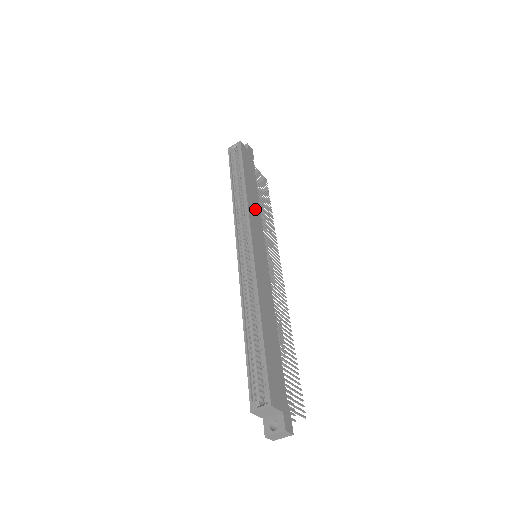
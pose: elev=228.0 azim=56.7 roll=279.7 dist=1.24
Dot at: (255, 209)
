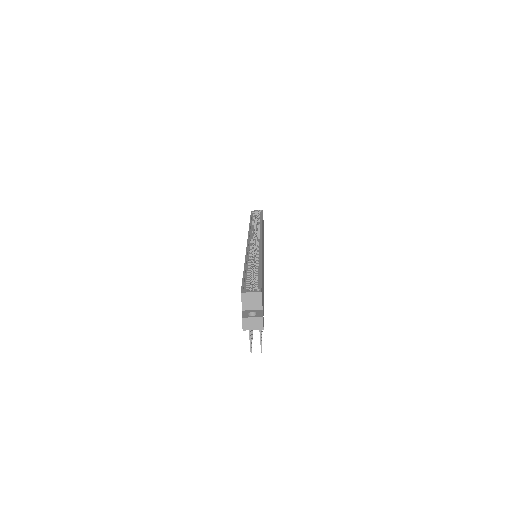
Dot at: occluded
